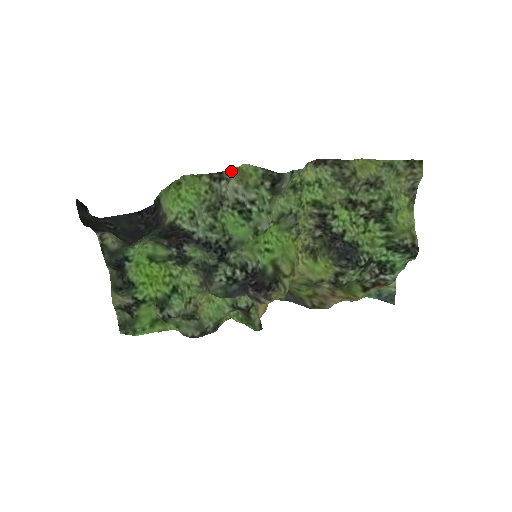
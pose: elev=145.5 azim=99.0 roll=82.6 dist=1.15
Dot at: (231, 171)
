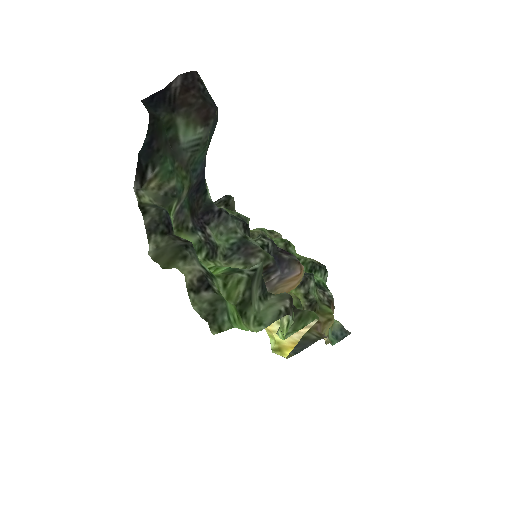
Dot at: occluded
